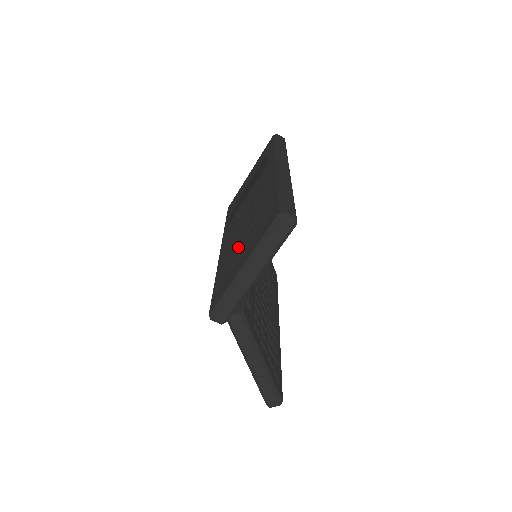
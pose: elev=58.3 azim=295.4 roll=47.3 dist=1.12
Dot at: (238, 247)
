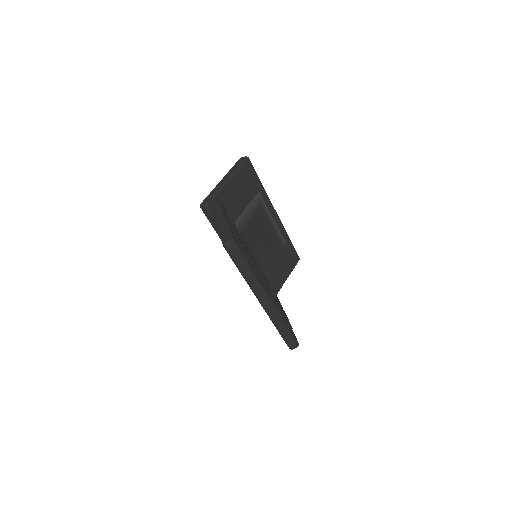
Dot at: occluded
